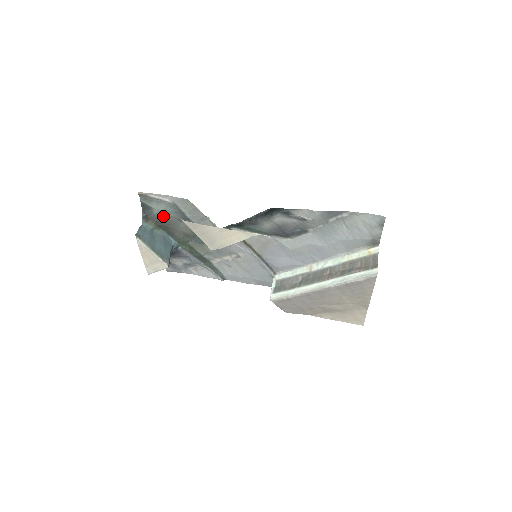
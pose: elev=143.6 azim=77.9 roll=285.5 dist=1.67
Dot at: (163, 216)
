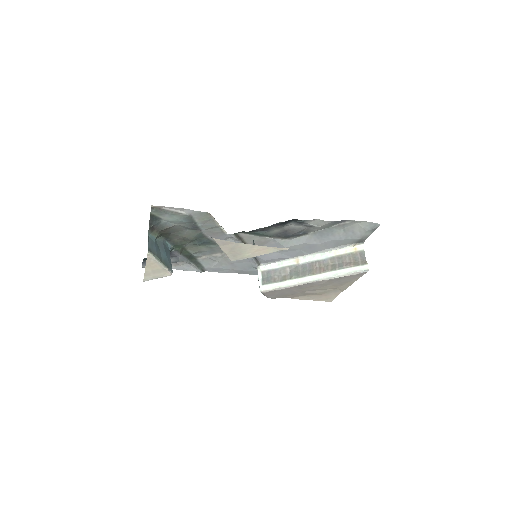
Dot at: (170, 226)
